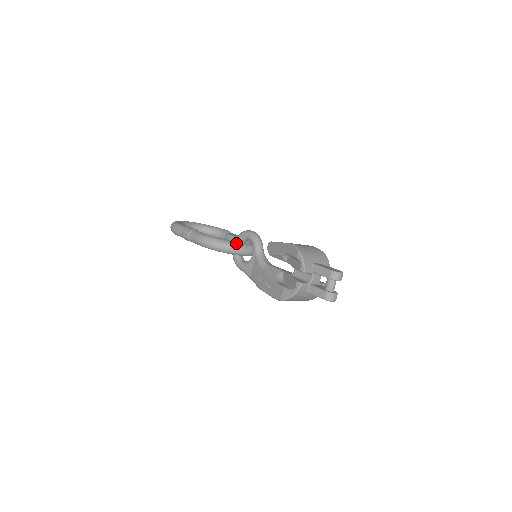
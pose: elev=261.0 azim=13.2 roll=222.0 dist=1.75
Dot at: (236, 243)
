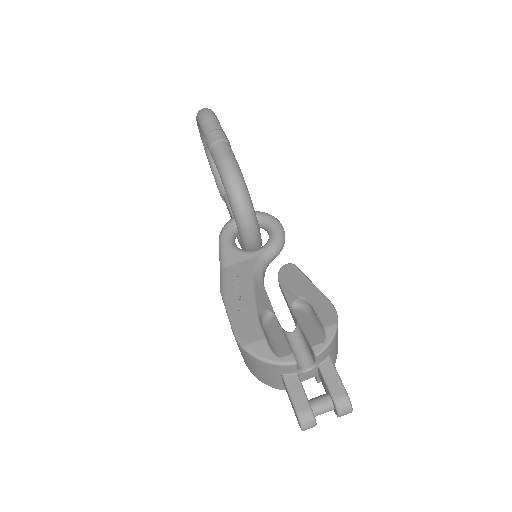
Dot at: occluded
